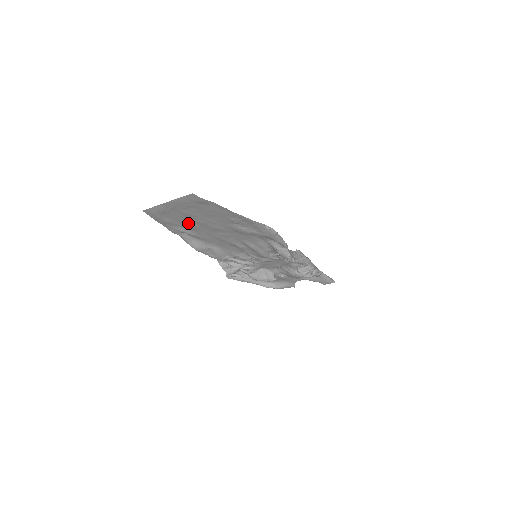
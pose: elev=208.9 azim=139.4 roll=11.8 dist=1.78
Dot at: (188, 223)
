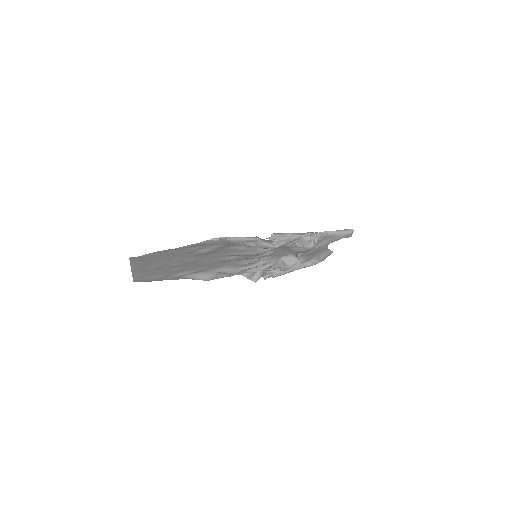
Dot at: (171, 270)
